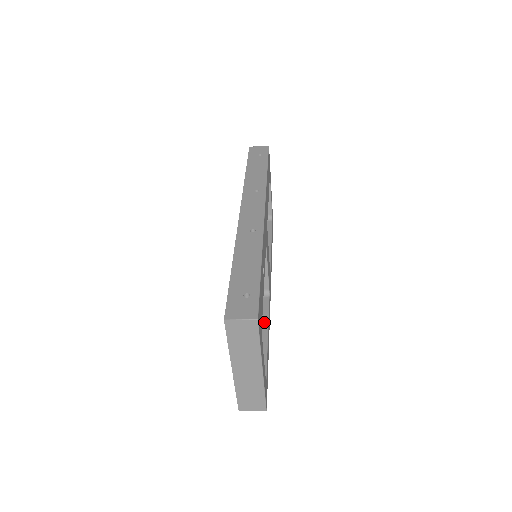
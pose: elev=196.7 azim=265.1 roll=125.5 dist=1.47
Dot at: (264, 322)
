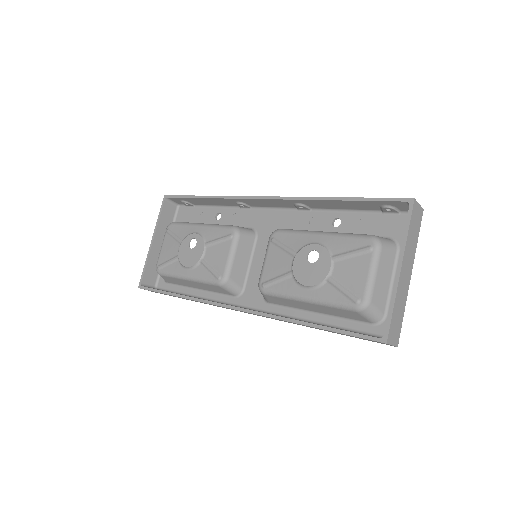
Dot at: occluded
